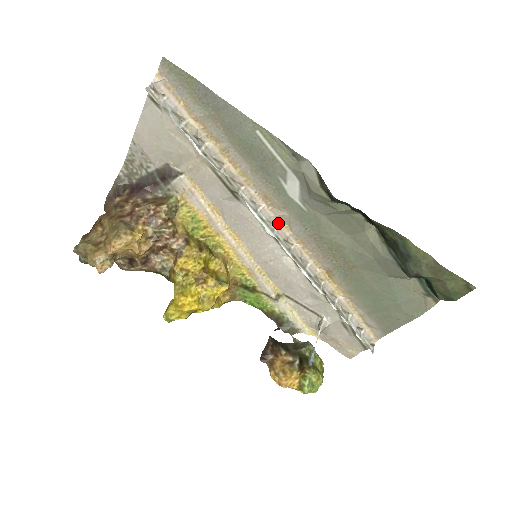
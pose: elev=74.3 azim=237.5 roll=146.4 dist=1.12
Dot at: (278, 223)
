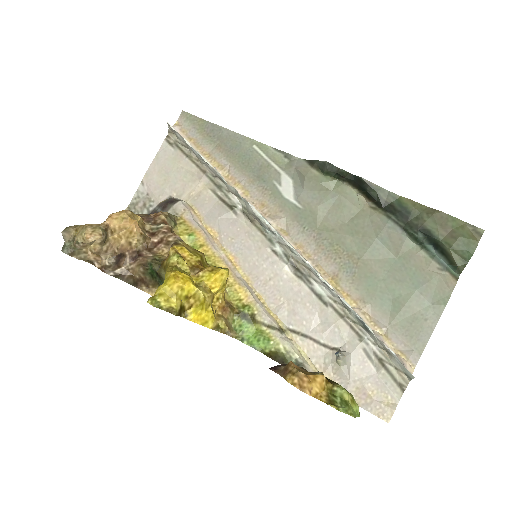
Dot at: (276, 229)
